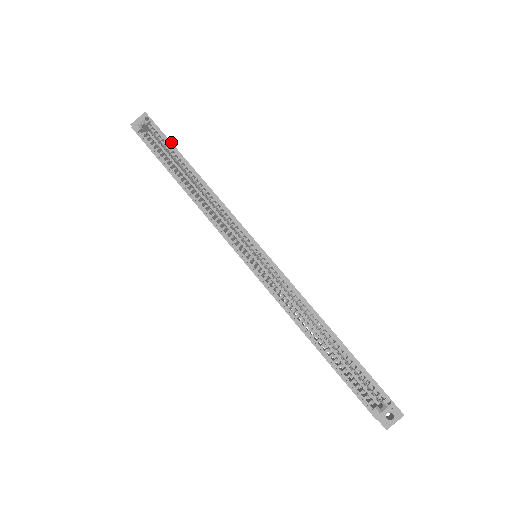
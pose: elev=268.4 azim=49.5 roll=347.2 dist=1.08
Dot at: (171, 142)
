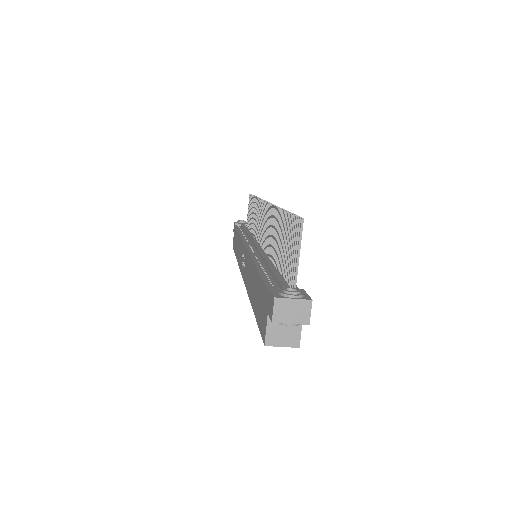
Dot at: occluded
